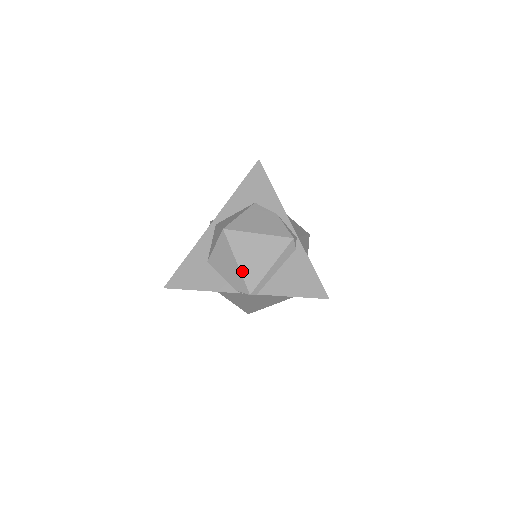
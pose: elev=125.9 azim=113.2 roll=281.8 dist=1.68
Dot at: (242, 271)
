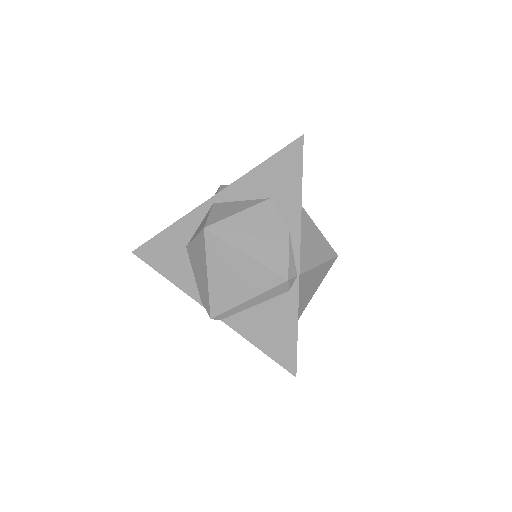
Dot at: (210, 288)
